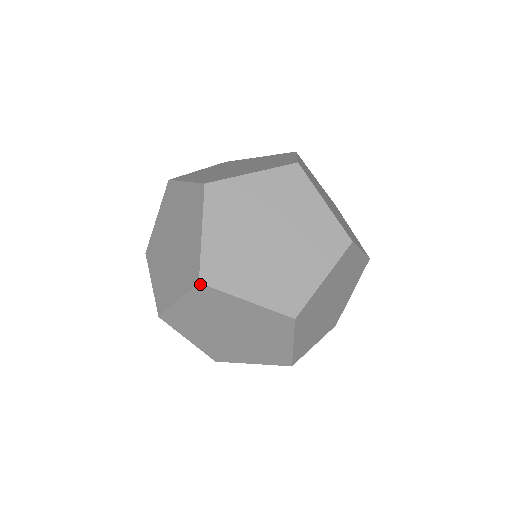
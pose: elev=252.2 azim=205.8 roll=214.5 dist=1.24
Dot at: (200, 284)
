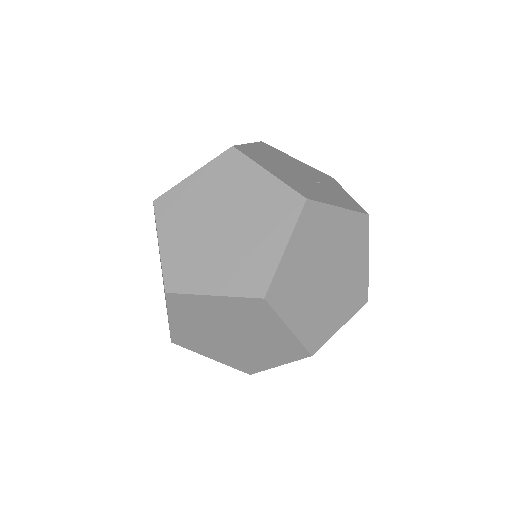
Dot at: (167, 294)
